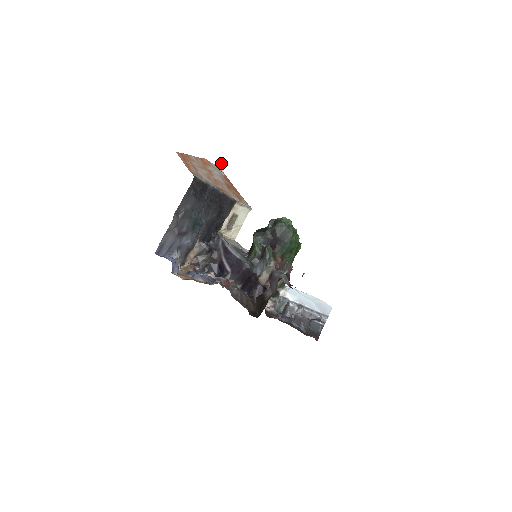
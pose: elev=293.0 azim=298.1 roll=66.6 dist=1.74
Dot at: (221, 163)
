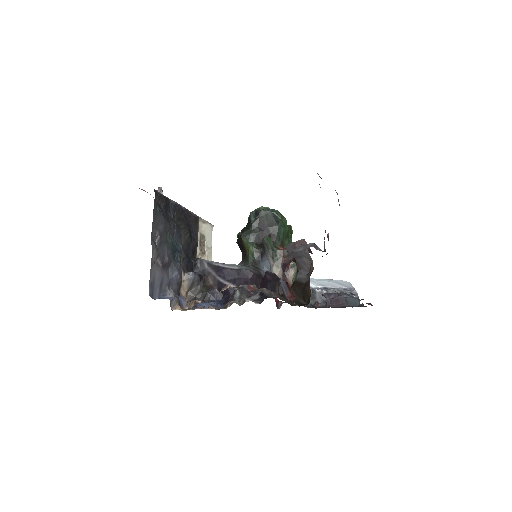
Dot at: occluded
